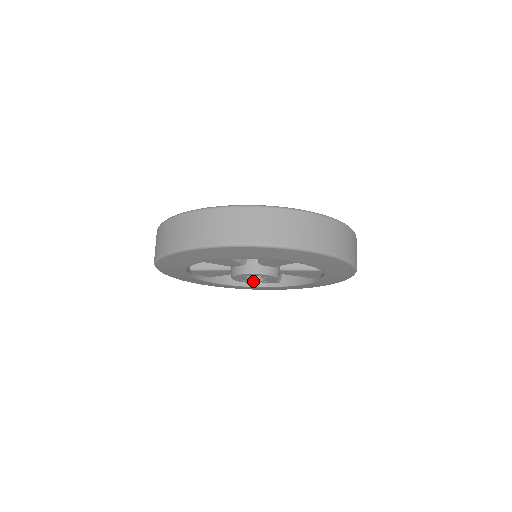
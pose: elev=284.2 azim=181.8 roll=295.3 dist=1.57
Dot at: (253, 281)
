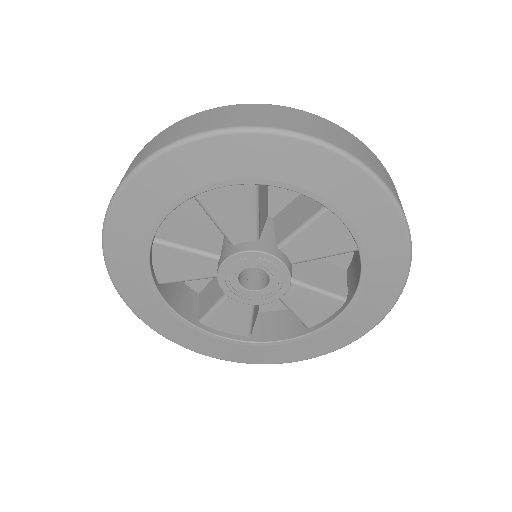
Dot at: (240, 292)
